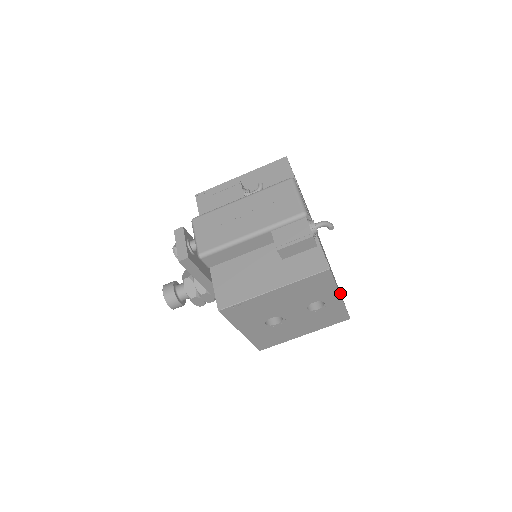
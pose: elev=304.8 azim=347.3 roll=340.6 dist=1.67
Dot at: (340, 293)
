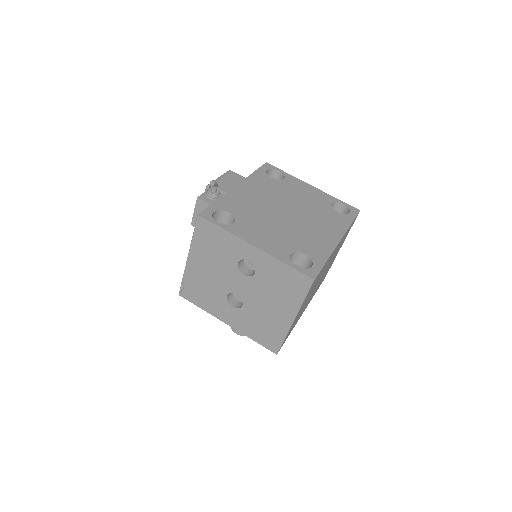
Dot at: (308, 256)
